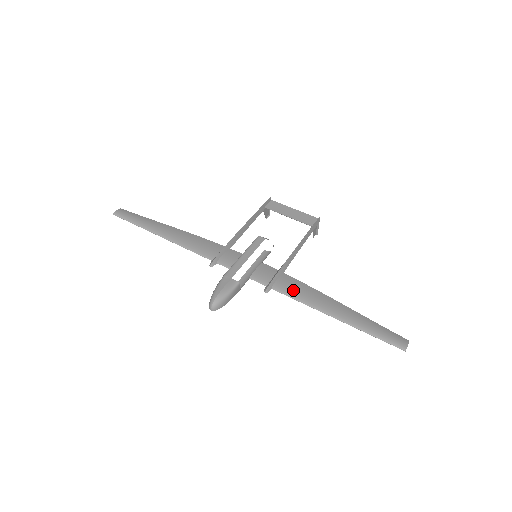
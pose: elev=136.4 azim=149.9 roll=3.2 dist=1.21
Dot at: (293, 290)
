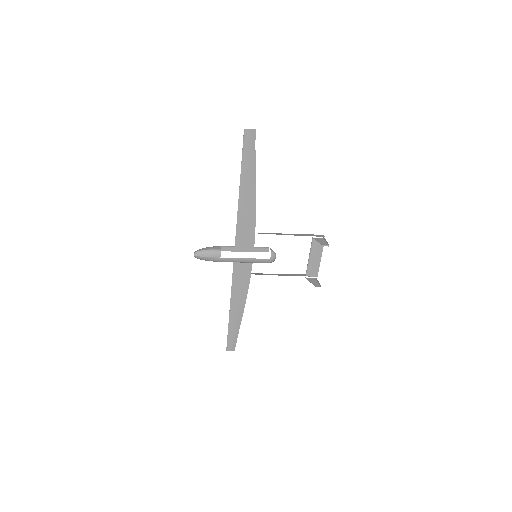
Dot at: (243, 219)
